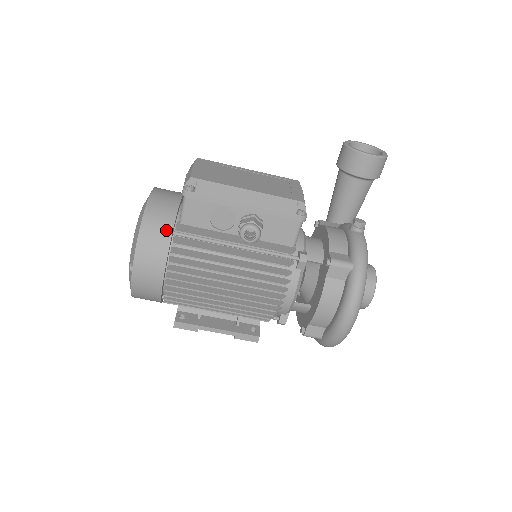
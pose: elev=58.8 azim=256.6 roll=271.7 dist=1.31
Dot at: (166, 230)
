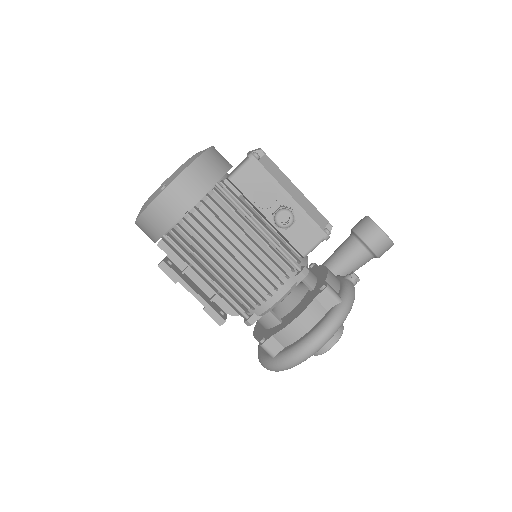
Dot at: (214, 176)
